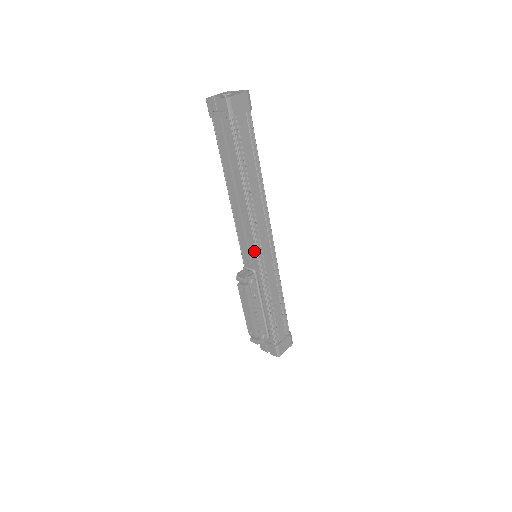
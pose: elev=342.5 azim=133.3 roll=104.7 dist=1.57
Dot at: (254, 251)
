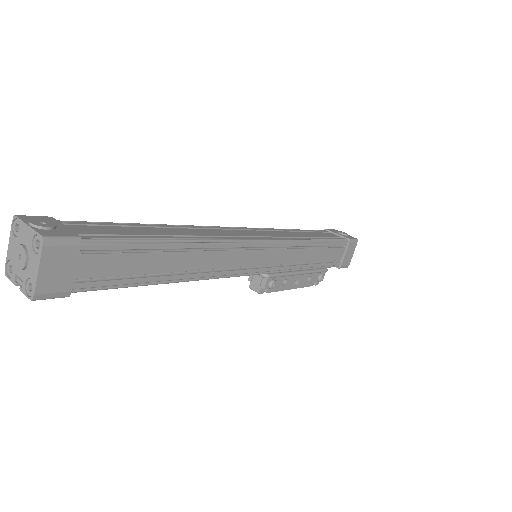
Dot at: occluded
